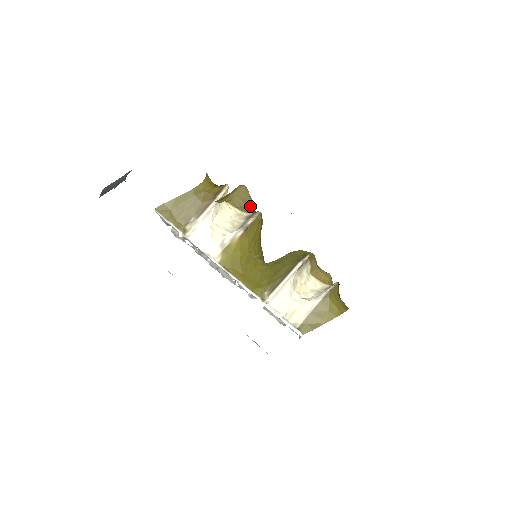
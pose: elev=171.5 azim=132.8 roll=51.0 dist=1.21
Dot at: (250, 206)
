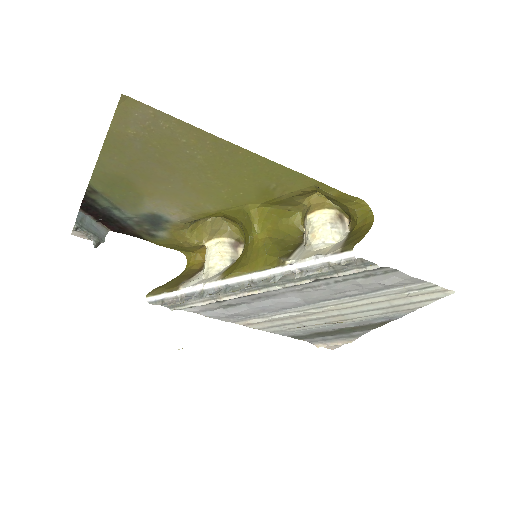
Dot at: (223, 224)
